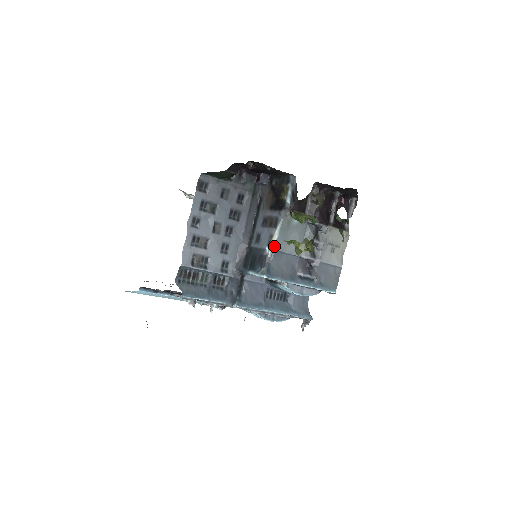
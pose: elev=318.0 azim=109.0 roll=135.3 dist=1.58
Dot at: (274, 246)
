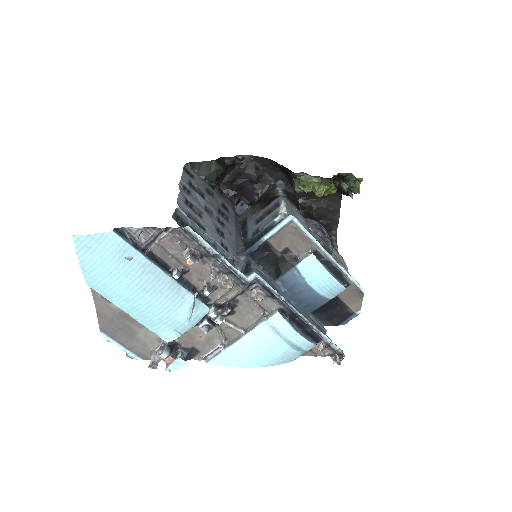
Dot at: (285, 211)
